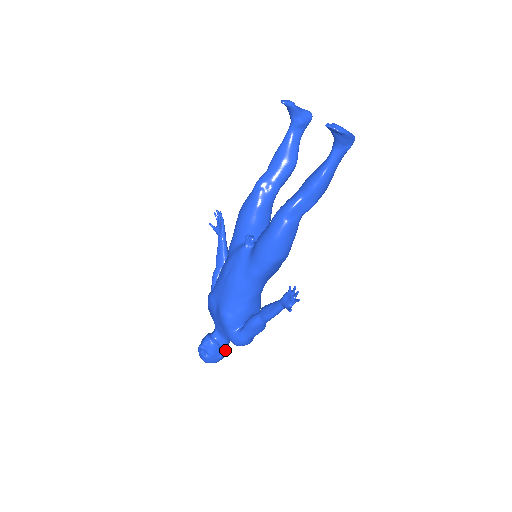
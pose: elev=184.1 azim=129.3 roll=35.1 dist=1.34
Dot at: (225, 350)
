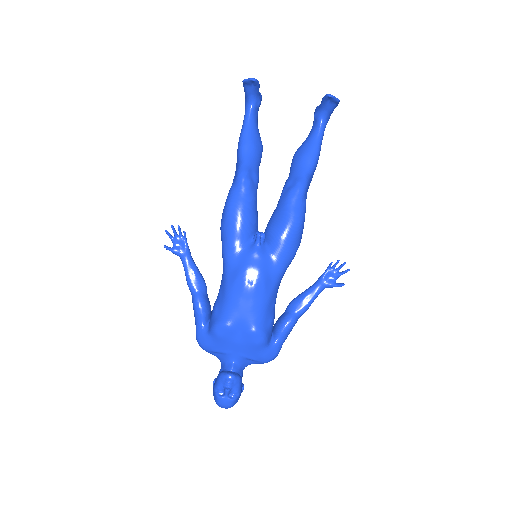
Dot at: occluded
